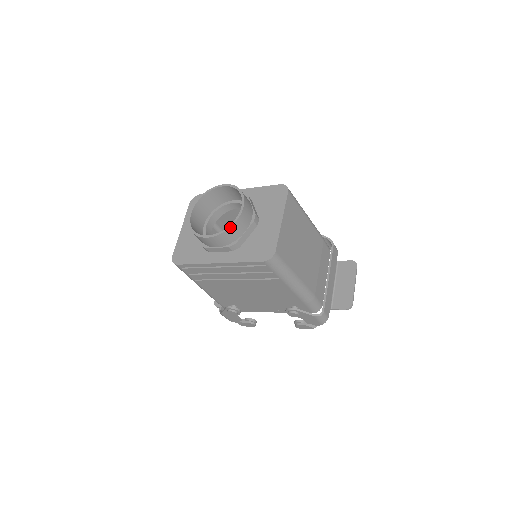
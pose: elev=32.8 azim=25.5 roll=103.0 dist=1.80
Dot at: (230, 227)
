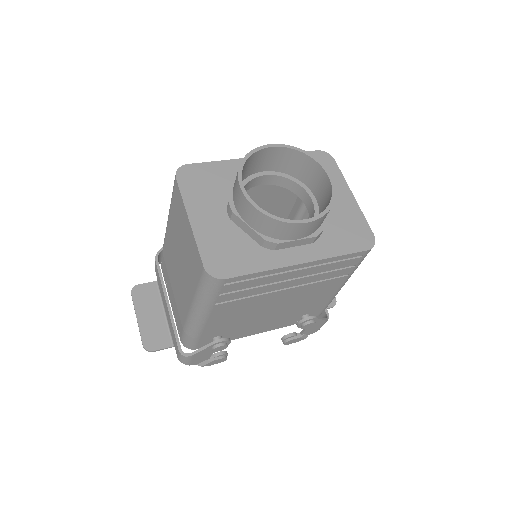
Dot at: occluded
